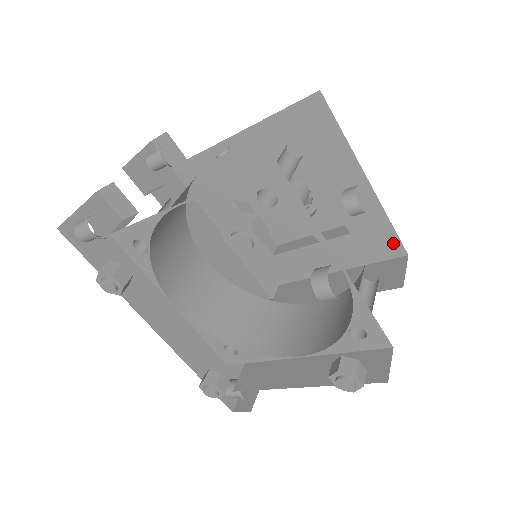
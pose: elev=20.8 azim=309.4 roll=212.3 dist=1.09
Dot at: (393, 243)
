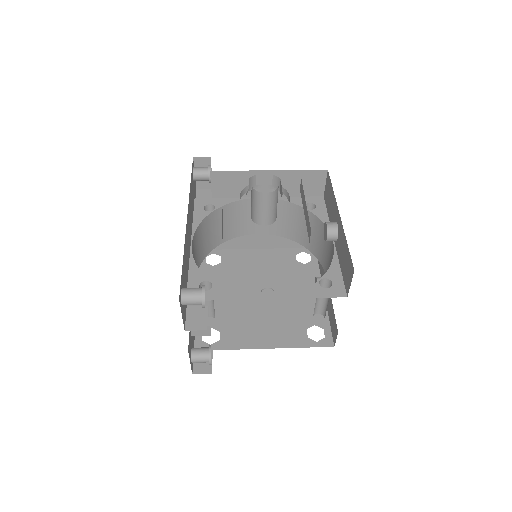
Dot at: occluded
